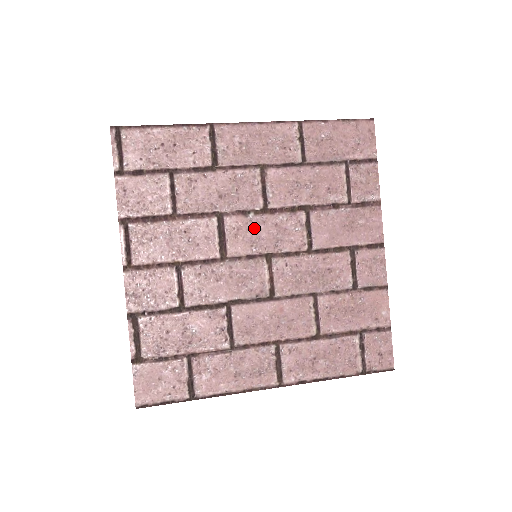
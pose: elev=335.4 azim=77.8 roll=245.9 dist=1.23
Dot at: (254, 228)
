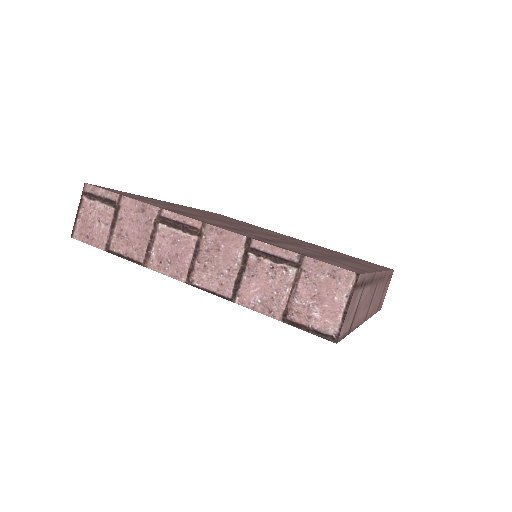
Dot at: (239, 225)
